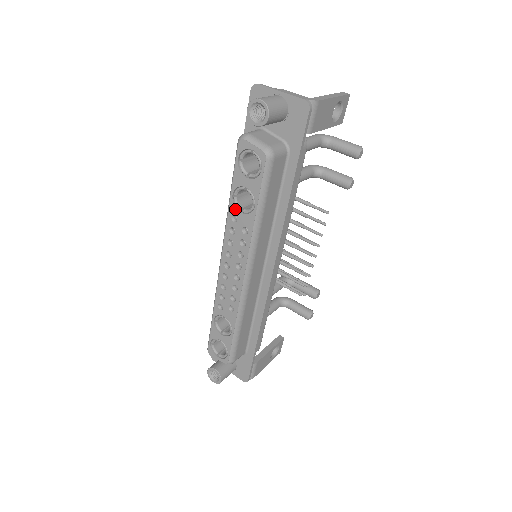
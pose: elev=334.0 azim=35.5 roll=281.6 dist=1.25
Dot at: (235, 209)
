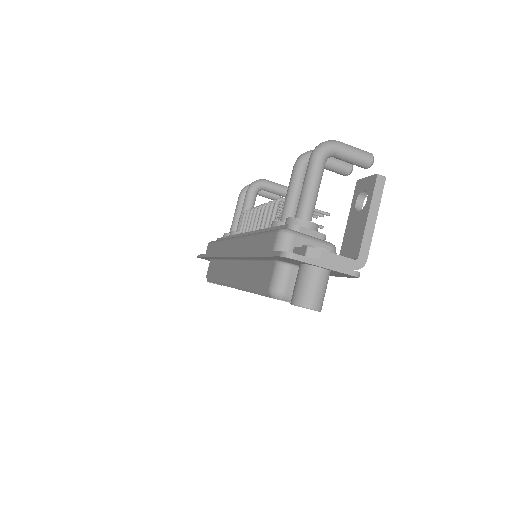
Dot at: occluded
